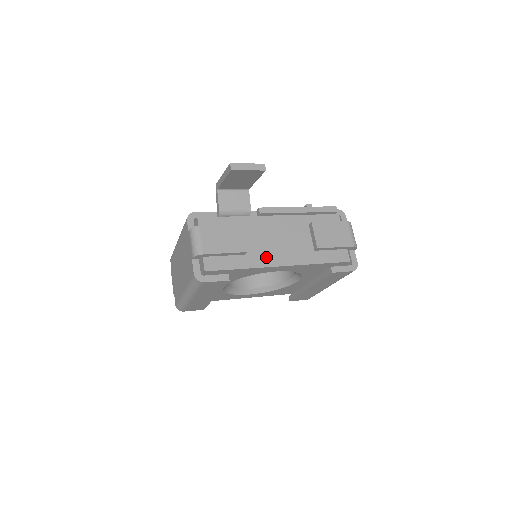
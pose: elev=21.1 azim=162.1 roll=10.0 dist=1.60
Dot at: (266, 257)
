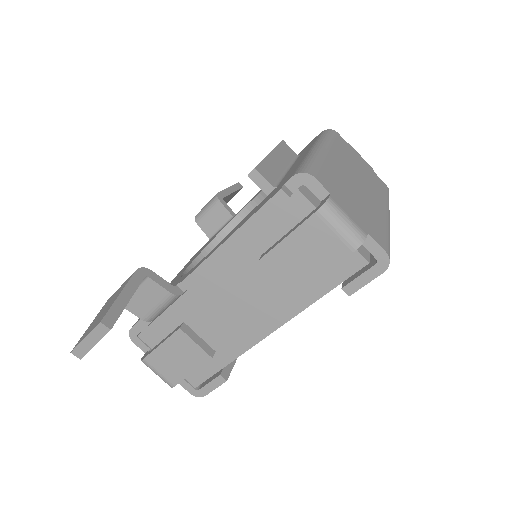
Dot at: (242, 335)
